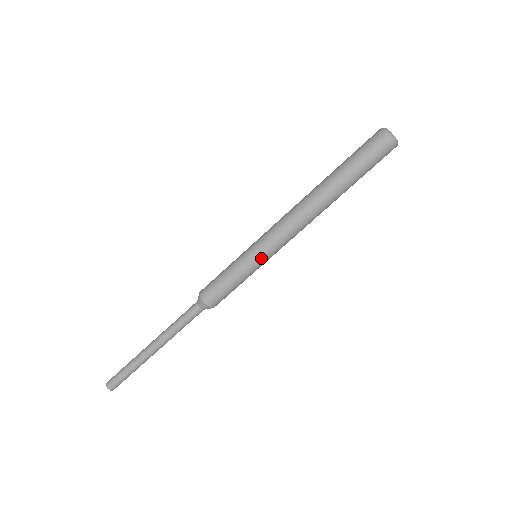
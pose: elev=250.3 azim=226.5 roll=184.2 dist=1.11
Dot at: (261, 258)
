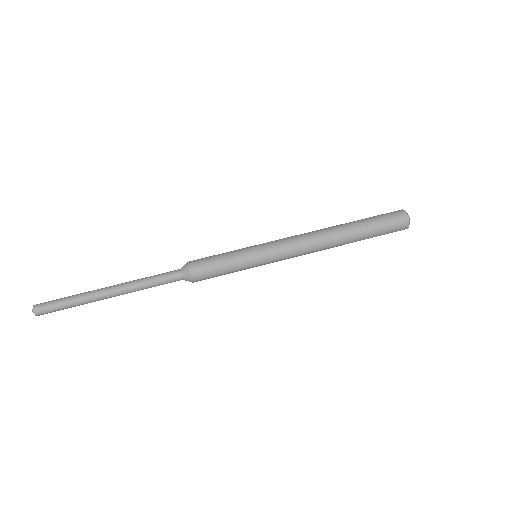
Dot at: (263, 258)
